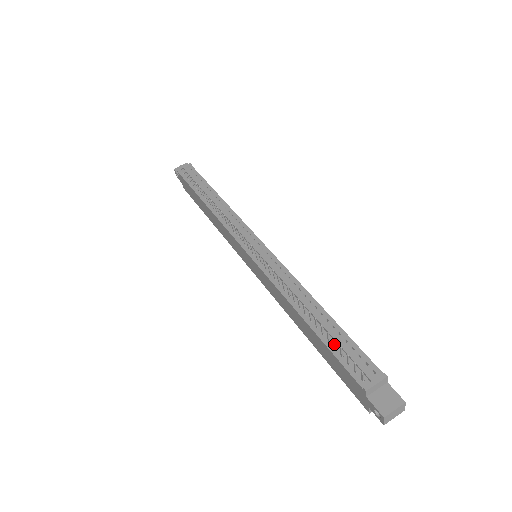
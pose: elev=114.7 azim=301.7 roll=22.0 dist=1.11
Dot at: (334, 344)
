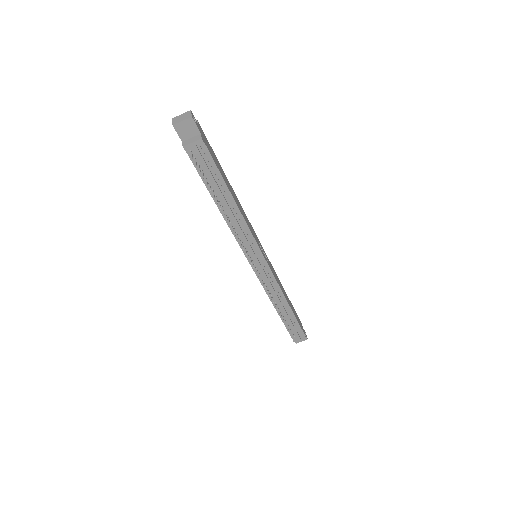
Dot at: (289, 329)
